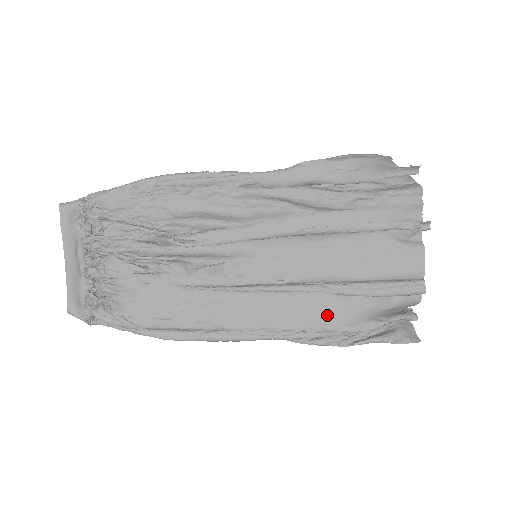
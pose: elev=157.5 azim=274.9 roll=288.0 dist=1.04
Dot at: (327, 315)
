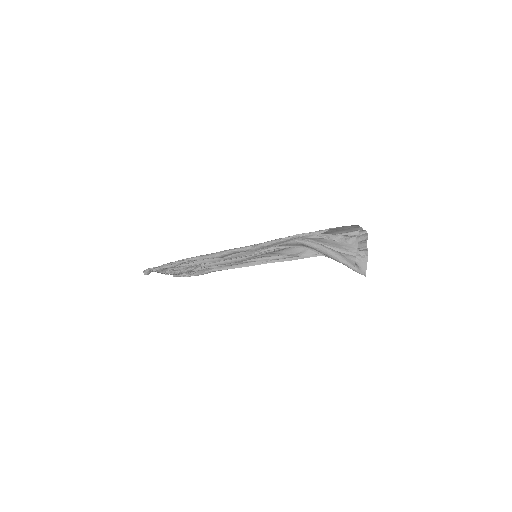
Dot at: occluded
